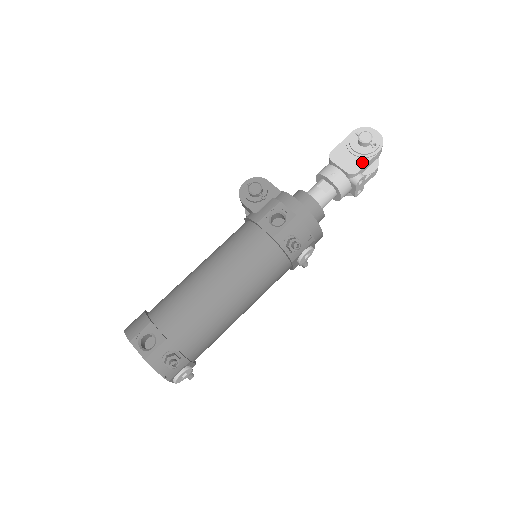
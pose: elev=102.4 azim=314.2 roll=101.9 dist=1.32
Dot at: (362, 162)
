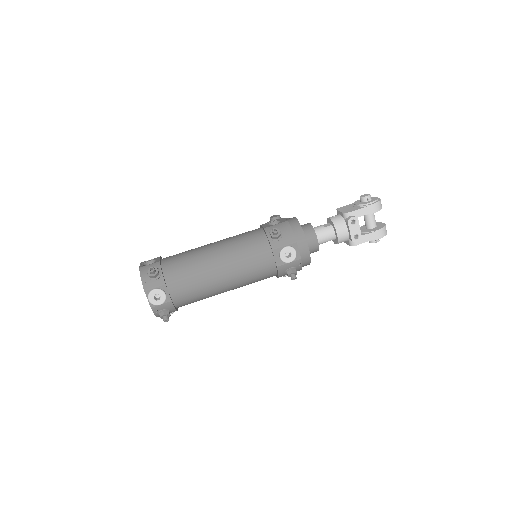
Dot at: (357, 209)
